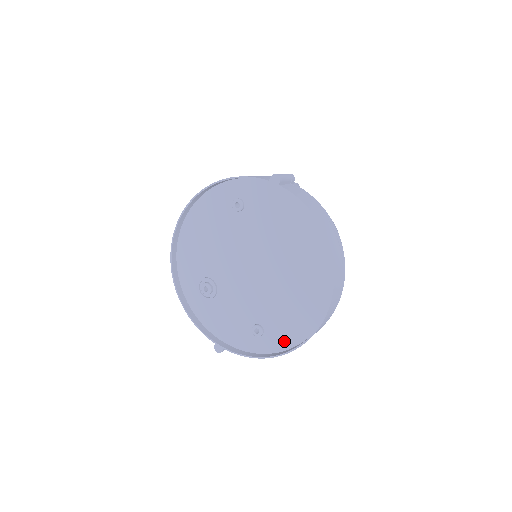
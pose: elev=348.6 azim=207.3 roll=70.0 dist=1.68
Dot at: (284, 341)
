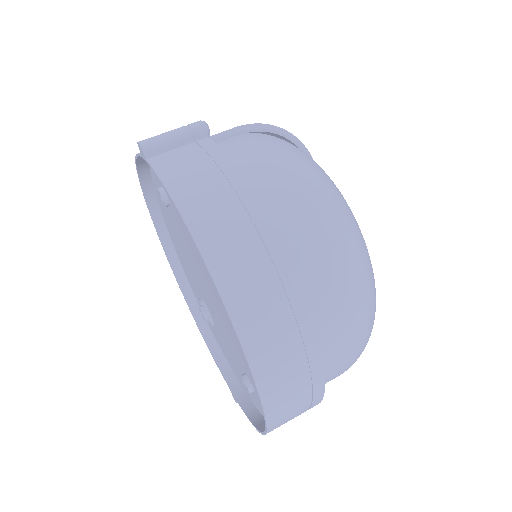
Dot at: occluded
